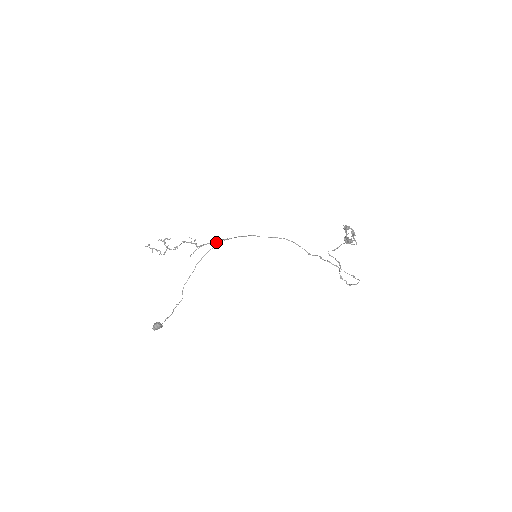
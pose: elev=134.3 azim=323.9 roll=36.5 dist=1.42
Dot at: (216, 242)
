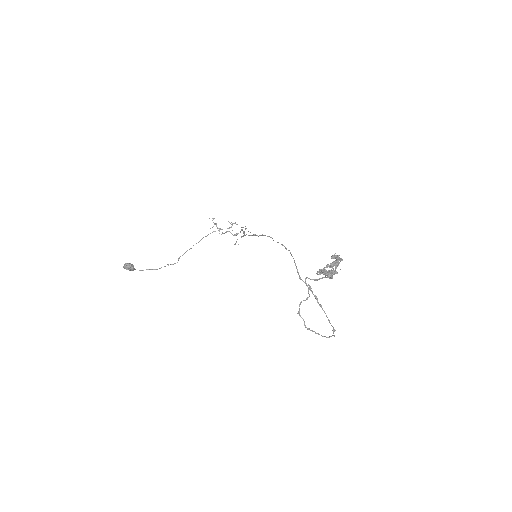
Dot at: (251, 235)
